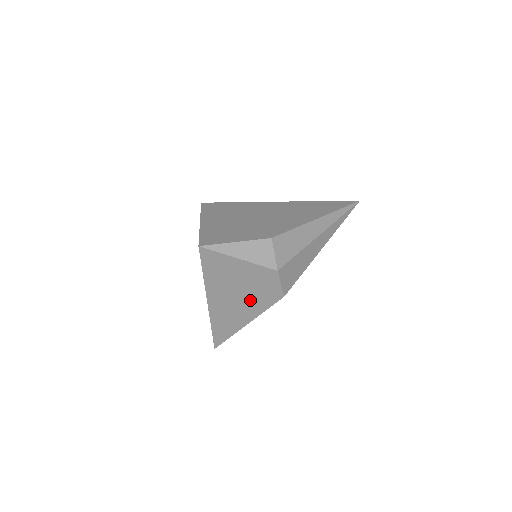
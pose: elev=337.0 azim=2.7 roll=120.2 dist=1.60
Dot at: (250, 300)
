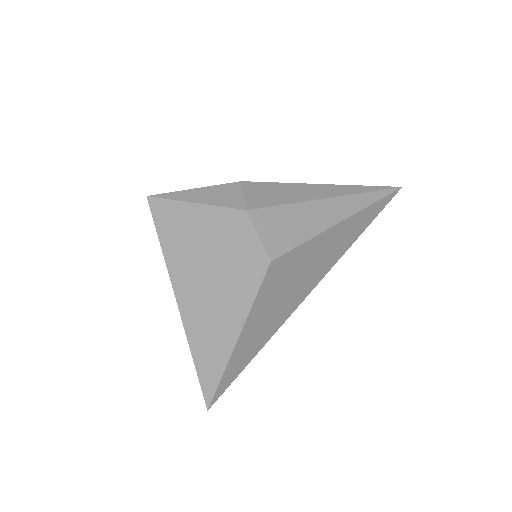
Dot at: (228, 282)
